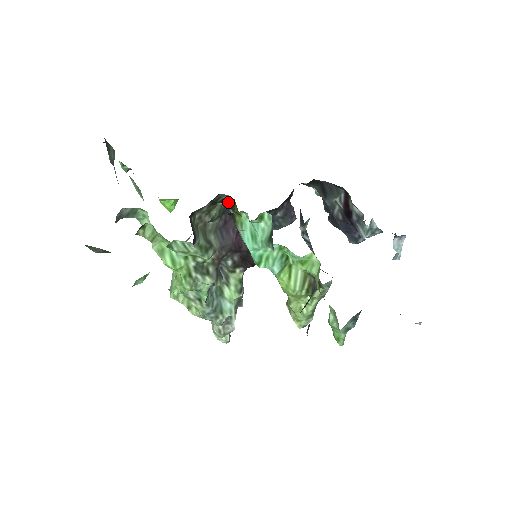
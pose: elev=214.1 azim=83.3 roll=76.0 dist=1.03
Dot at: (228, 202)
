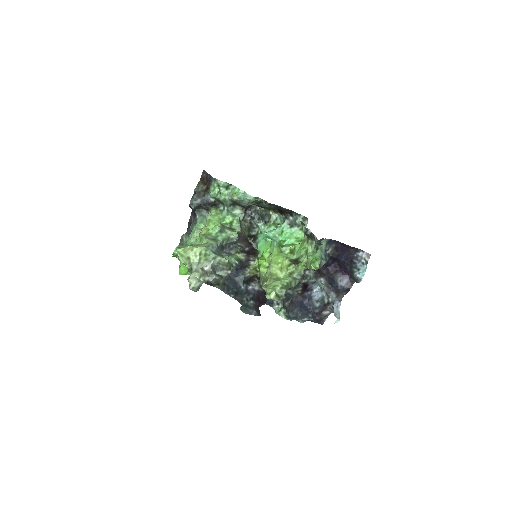
Dot at: (253, 236)
